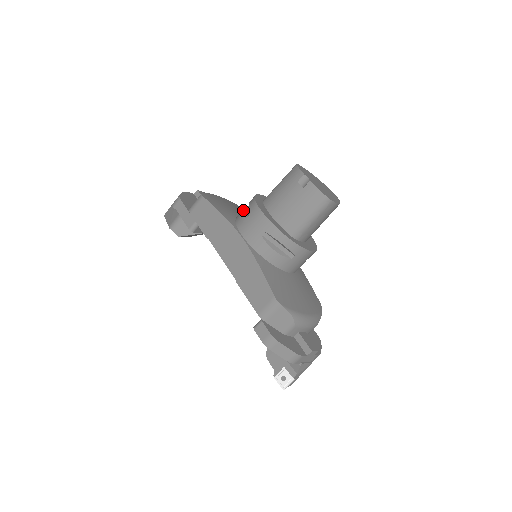
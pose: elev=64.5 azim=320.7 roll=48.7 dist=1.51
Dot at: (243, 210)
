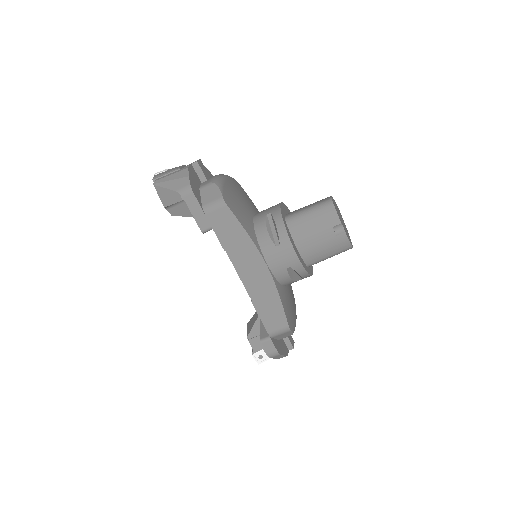
Dot at: (267, 231)
